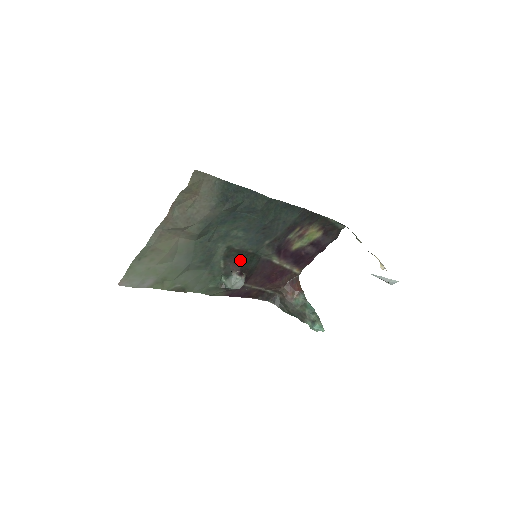
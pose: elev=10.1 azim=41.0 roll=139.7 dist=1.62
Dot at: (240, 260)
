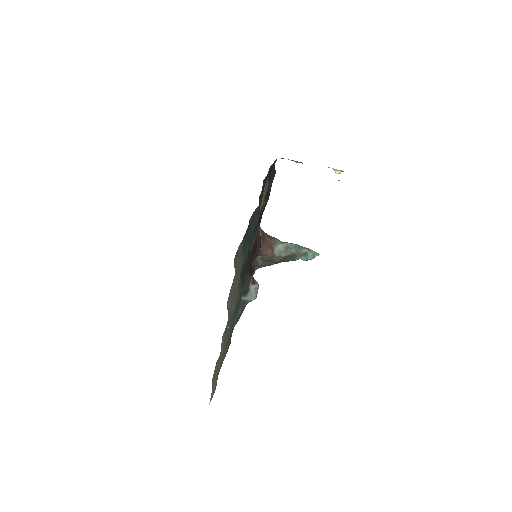
Dot at: (247, 272)
